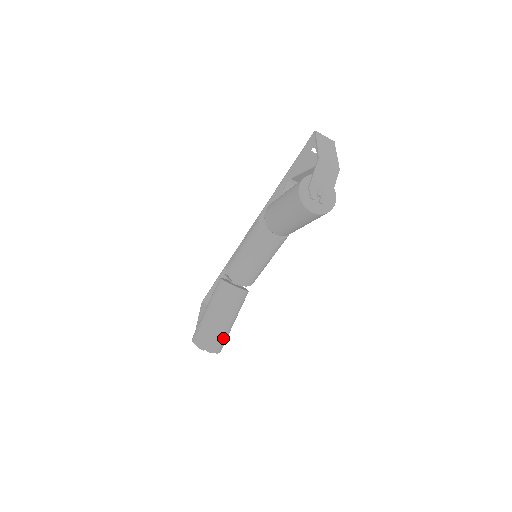
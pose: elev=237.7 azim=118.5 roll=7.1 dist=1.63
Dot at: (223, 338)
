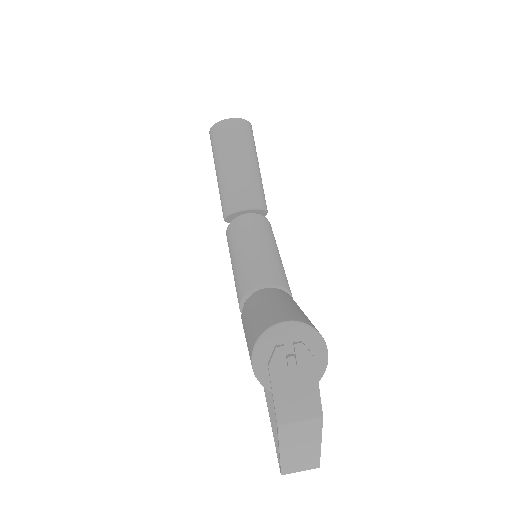
Dot at: (301, 315)
